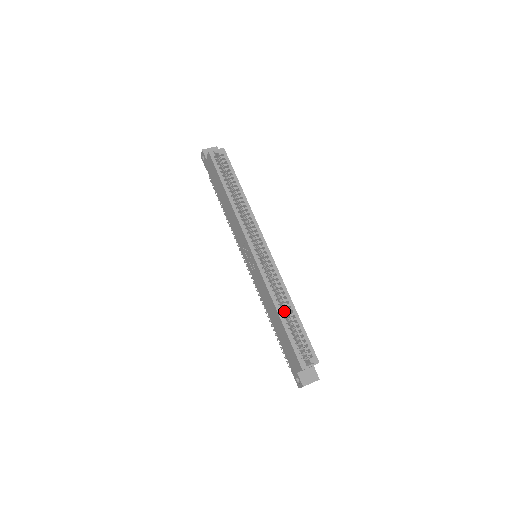
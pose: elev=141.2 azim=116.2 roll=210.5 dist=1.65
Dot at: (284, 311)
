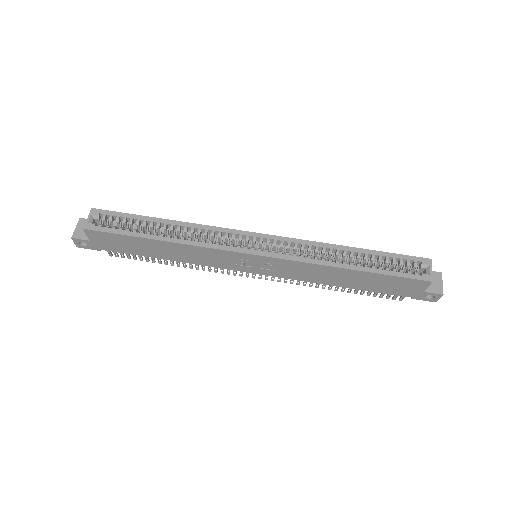
Dot at: (347, 262)
